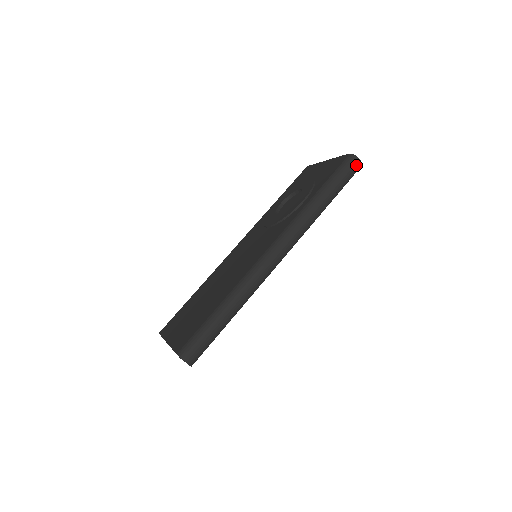
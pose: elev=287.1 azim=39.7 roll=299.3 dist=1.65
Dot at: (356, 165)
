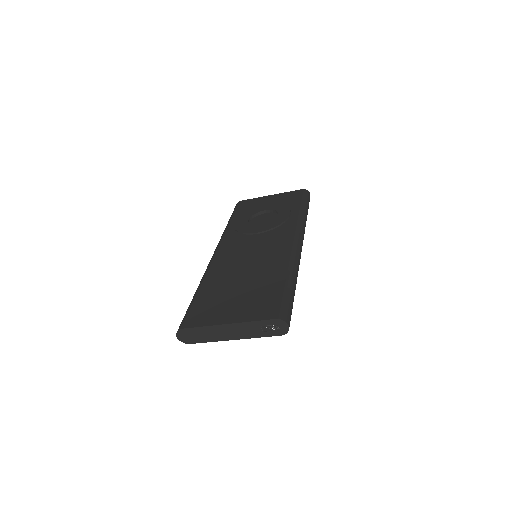
Dot at: occluded
